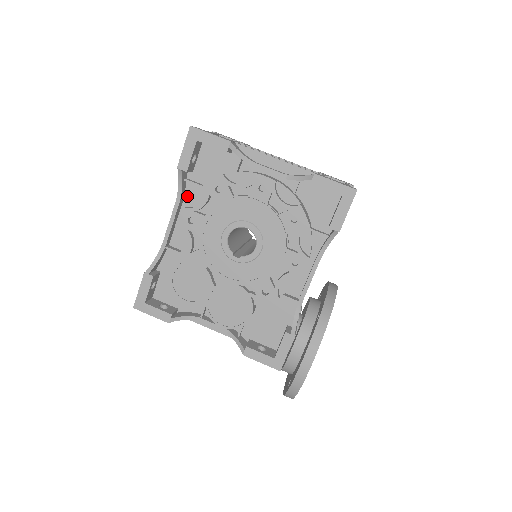
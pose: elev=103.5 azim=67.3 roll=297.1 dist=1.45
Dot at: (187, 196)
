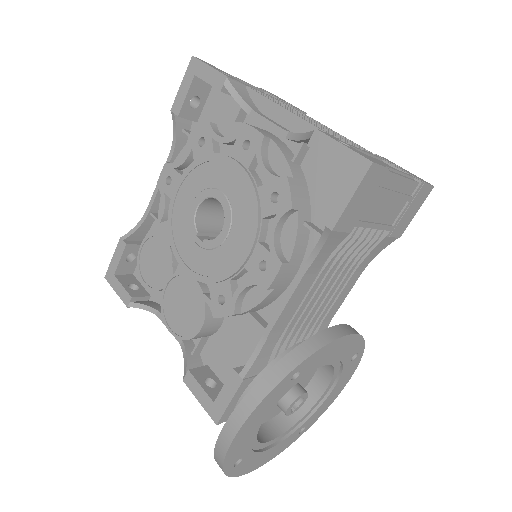
Dot at: occluded
